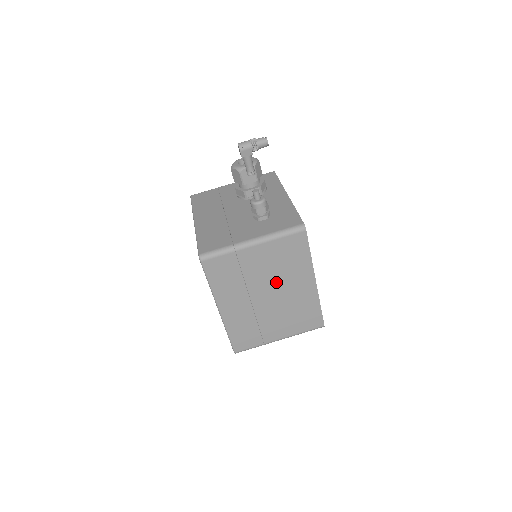
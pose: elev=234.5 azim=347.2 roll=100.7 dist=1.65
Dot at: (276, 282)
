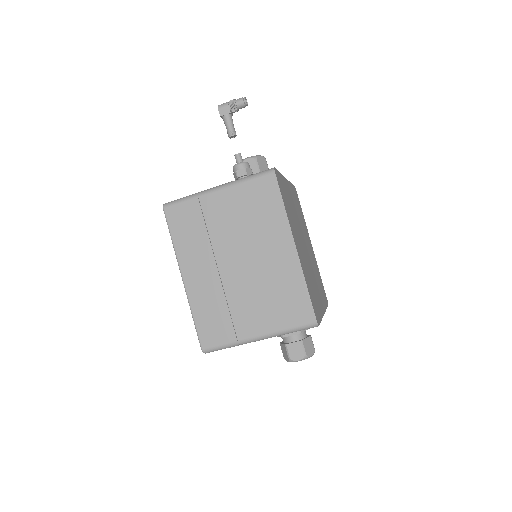
Dot at: (246, 243)
